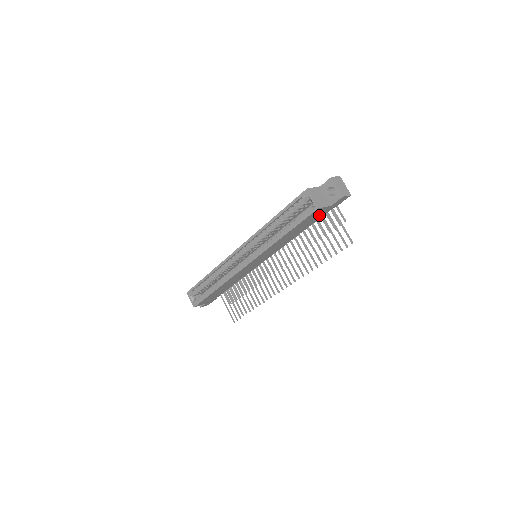
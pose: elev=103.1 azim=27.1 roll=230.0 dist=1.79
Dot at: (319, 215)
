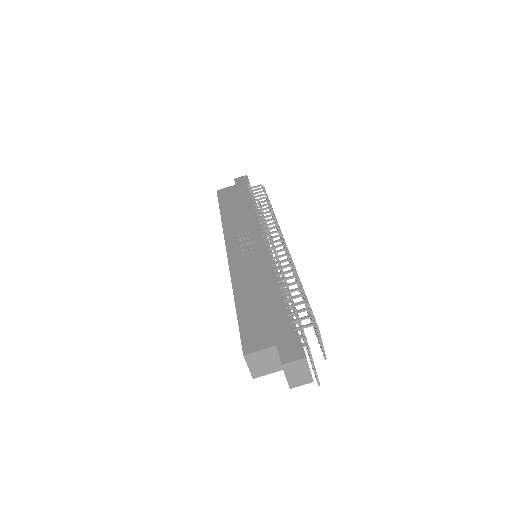
Dot at: occluded
